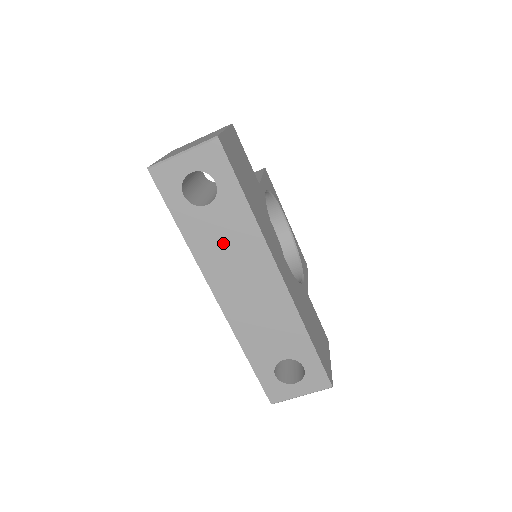
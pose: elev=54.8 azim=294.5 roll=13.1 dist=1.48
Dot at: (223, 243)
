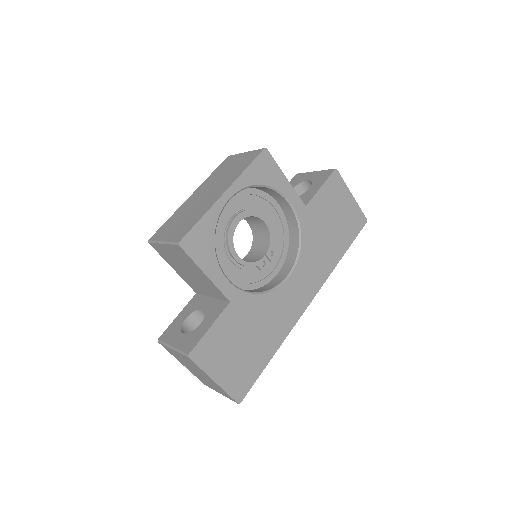
Dot at: occluded
